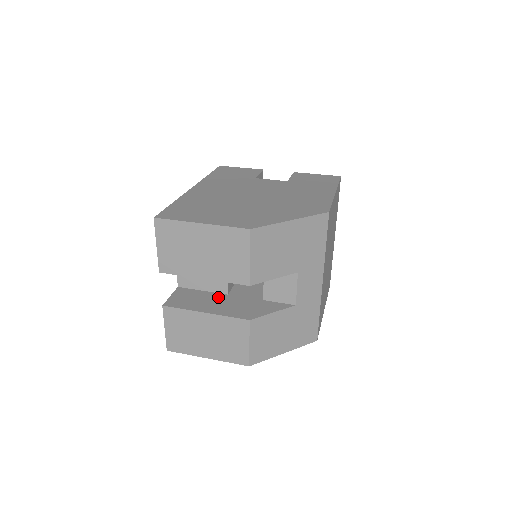
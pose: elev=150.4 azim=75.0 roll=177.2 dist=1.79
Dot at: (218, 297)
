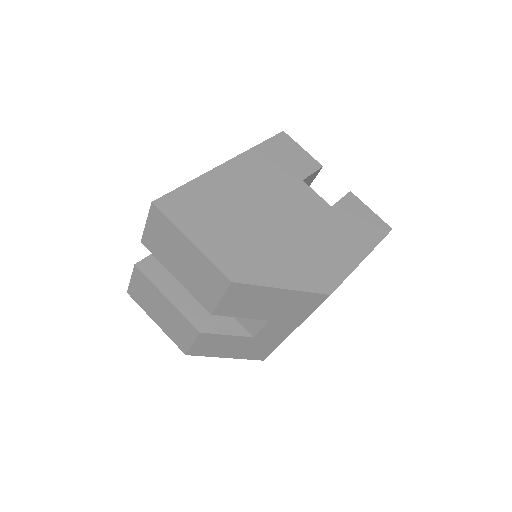
Dot at: occluded
